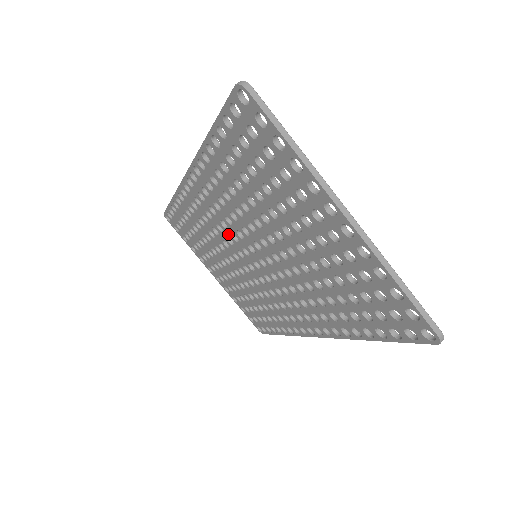
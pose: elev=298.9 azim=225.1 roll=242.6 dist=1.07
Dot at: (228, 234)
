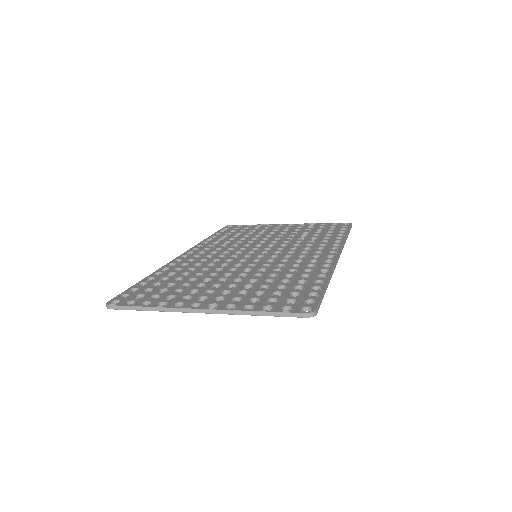
Dot at: occluded
